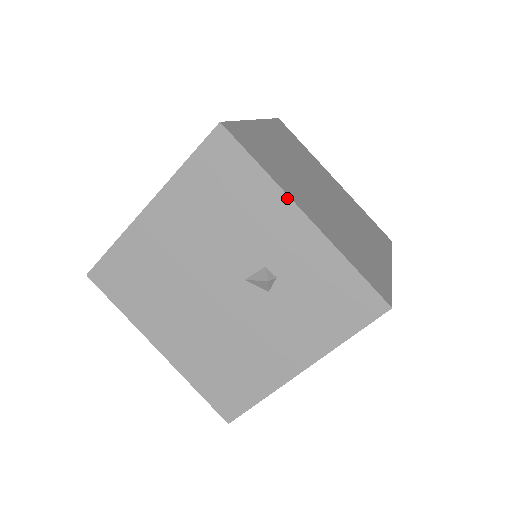
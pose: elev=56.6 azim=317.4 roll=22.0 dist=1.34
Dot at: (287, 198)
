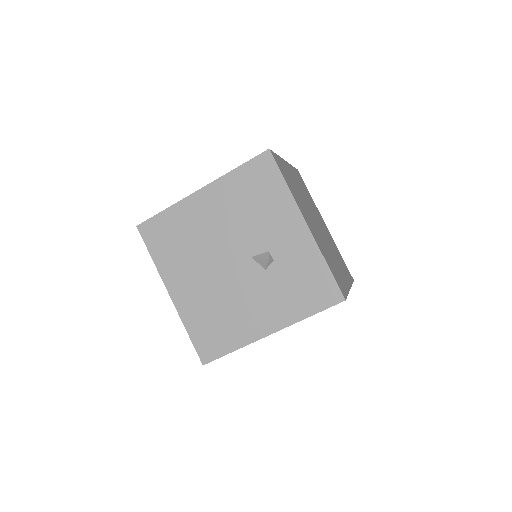
Dot at: (297, 209)
